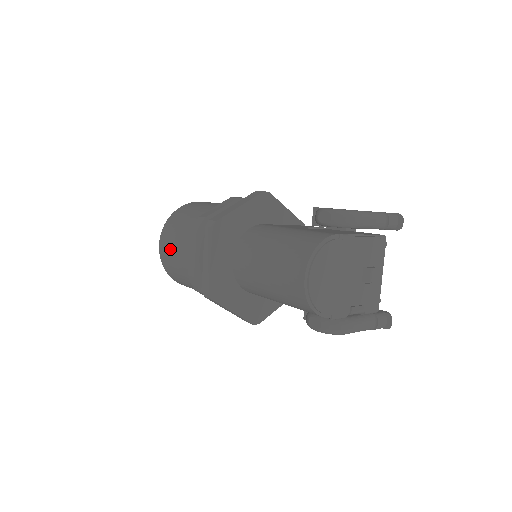
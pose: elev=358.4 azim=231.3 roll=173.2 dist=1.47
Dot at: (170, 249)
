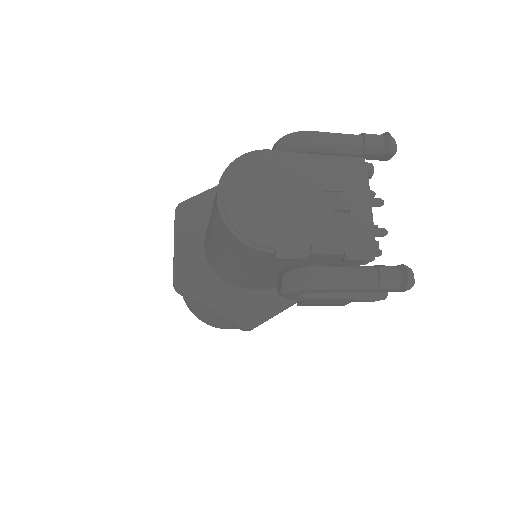
Dot at: occluded
